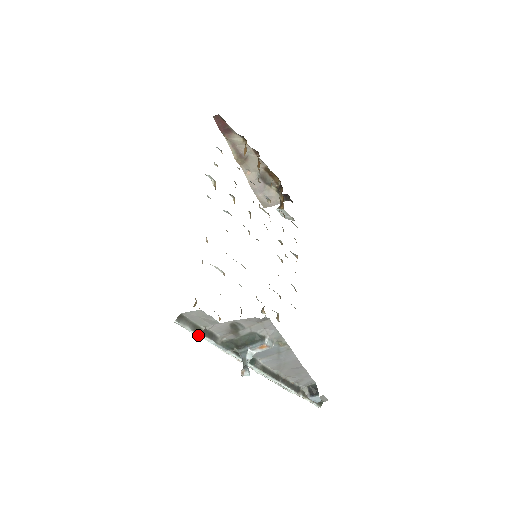
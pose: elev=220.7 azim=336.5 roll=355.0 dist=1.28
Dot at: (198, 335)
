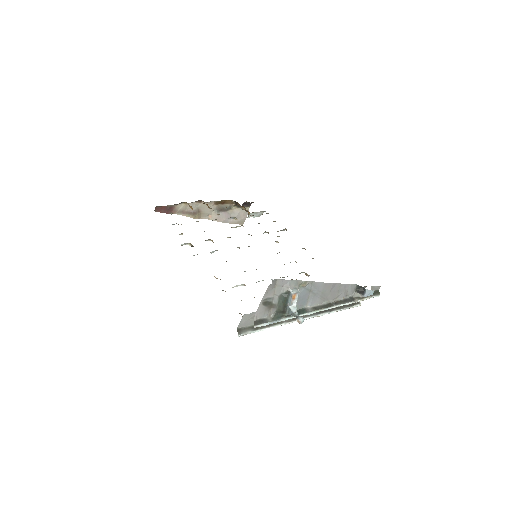
Dot at: (260, 330)
